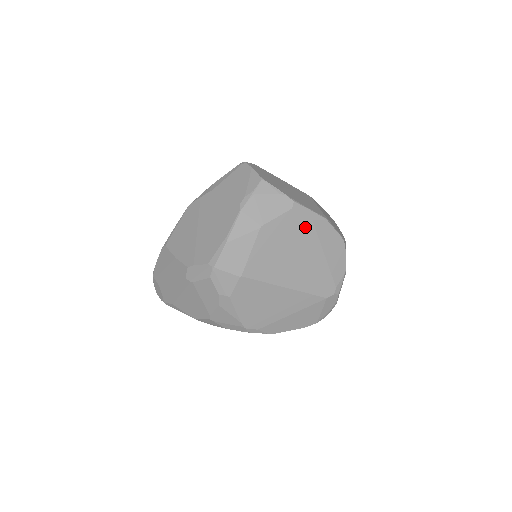
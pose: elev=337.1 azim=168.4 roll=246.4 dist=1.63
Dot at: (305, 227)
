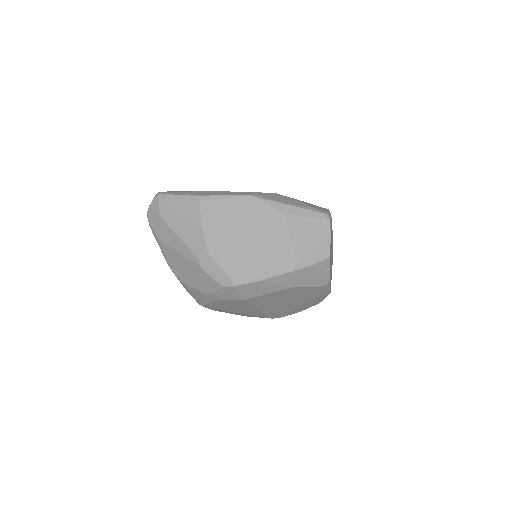
Dot at: (314, 294)
